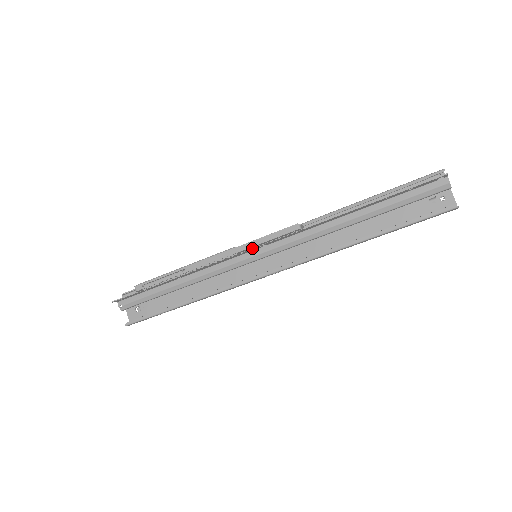
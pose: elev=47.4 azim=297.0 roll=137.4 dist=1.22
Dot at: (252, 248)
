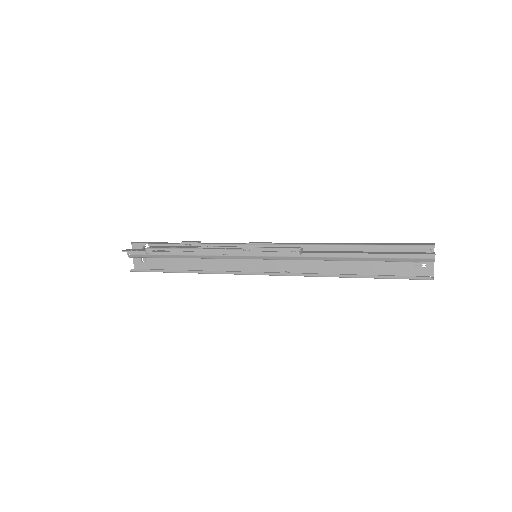
Dot at: occluded
